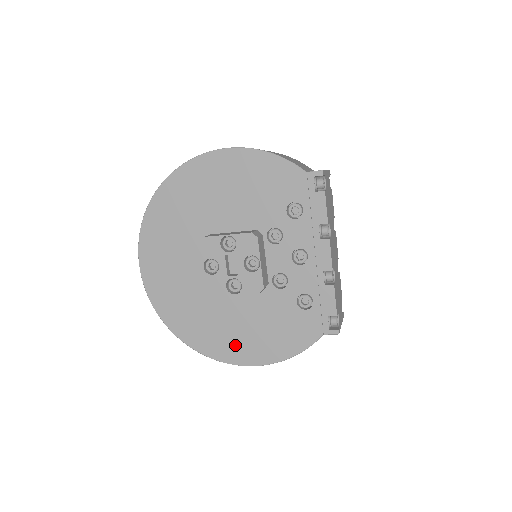
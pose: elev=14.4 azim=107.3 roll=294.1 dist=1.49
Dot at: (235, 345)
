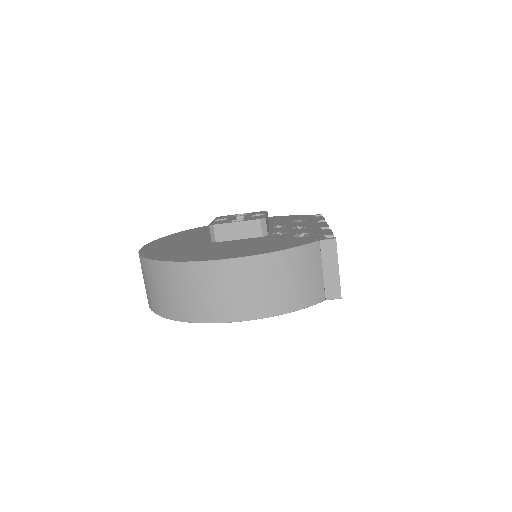
Dot at: (217, 254)
